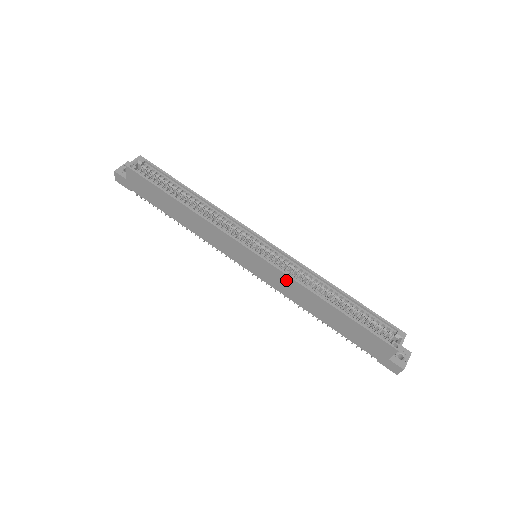
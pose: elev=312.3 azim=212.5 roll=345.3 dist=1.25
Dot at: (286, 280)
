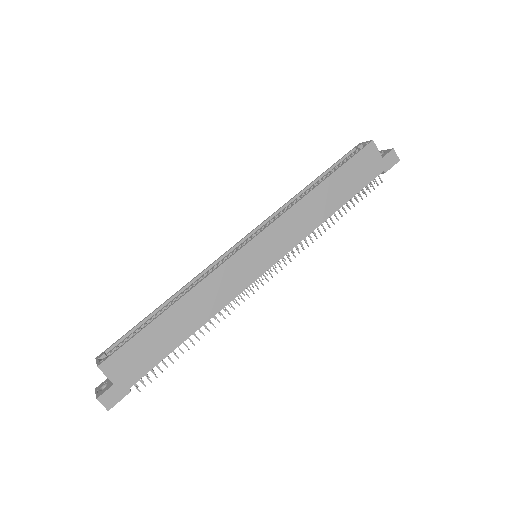
Dot at: (287, 221)
